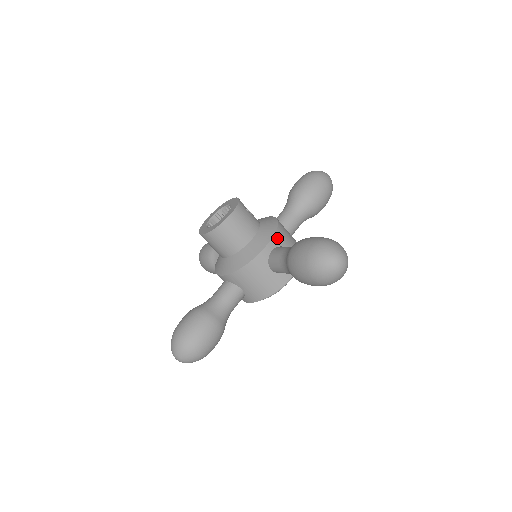
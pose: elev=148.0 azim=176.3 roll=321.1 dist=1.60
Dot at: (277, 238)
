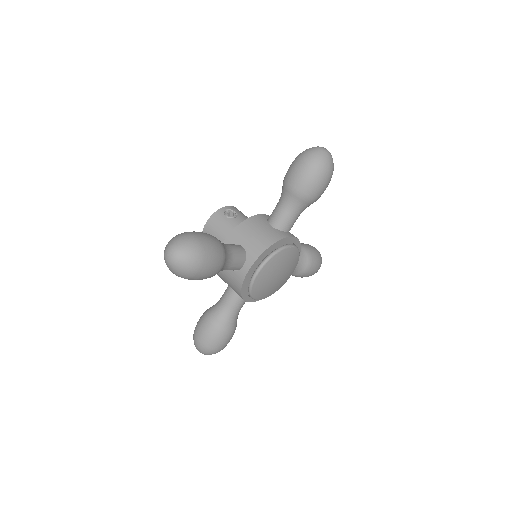
Dot at: (232, 237)
